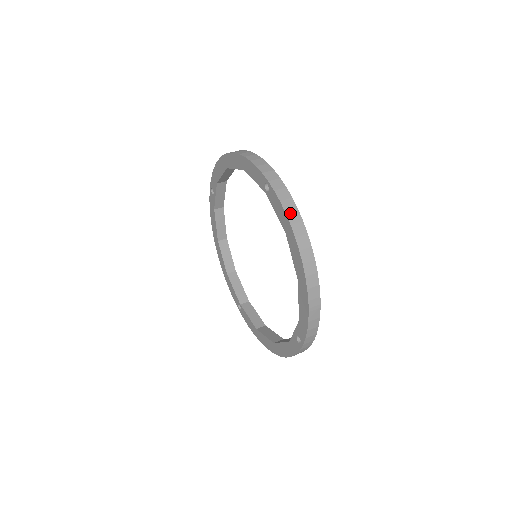
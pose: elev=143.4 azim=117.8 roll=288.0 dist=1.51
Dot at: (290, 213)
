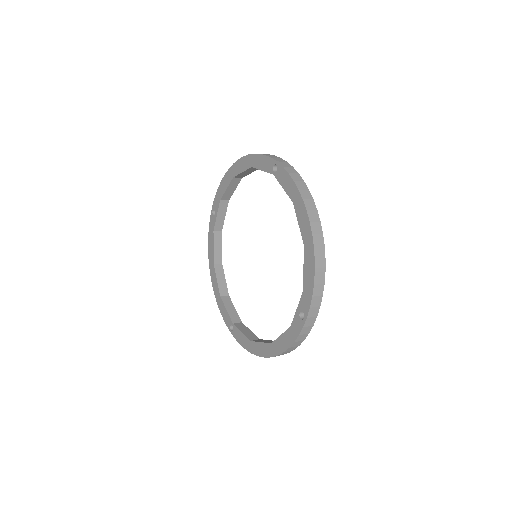
Dot at: (297, 182)
